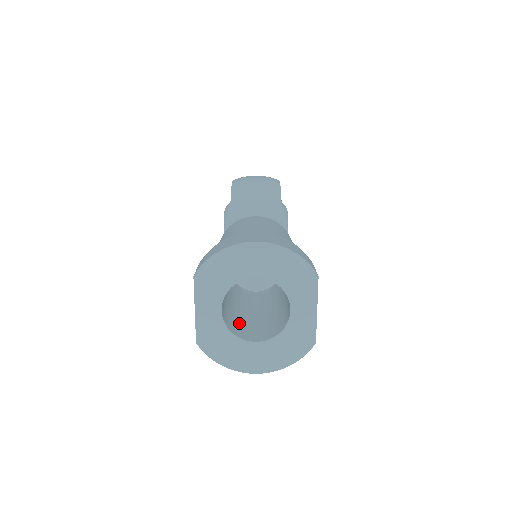
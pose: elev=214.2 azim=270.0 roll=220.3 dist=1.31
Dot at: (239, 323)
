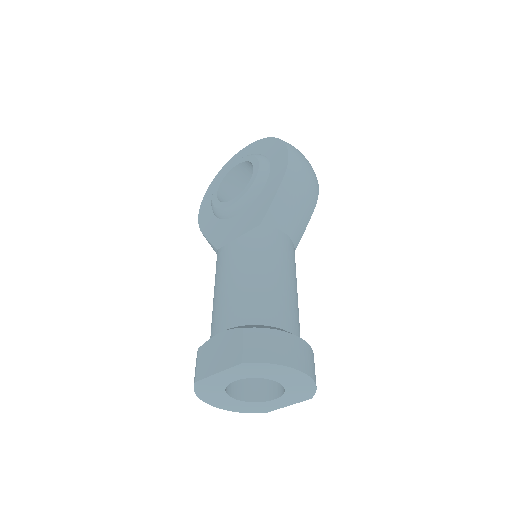
Dot at: occluded
